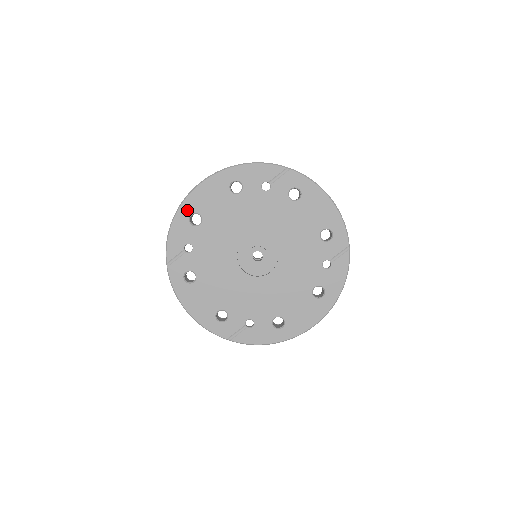
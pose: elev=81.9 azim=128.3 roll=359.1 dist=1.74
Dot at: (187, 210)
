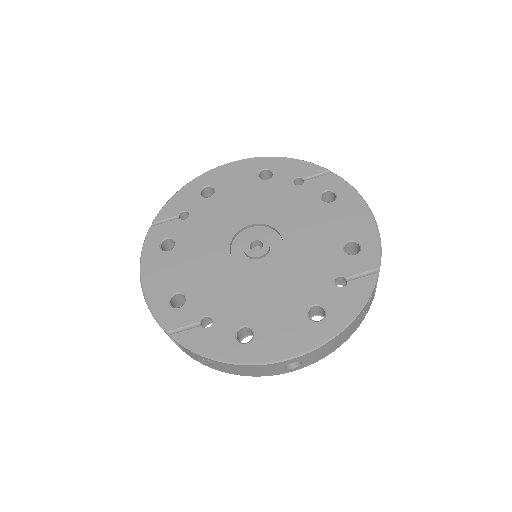
Dot at: (204, 181)
